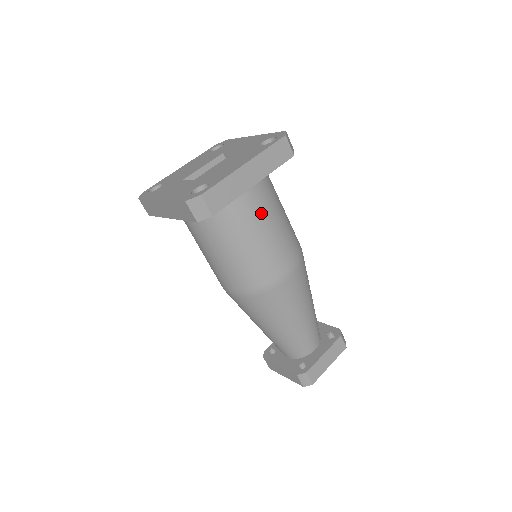
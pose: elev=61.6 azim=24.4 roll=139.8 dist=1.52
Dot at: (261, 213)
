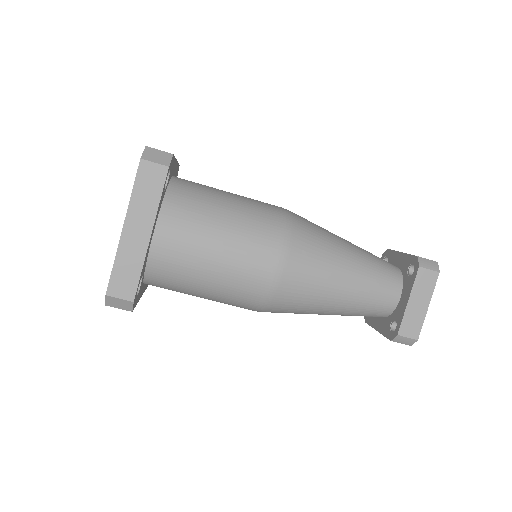
Dot at: (193, 244)
